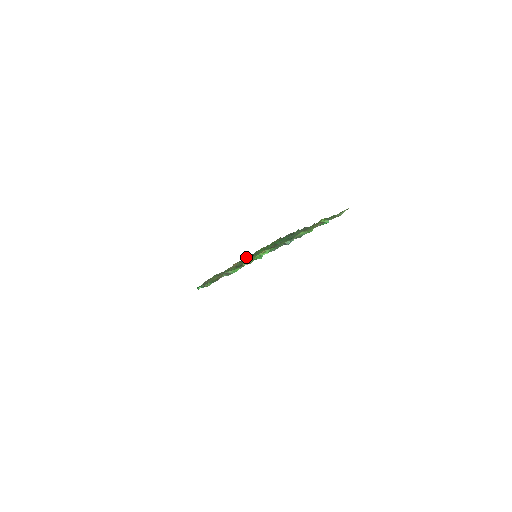
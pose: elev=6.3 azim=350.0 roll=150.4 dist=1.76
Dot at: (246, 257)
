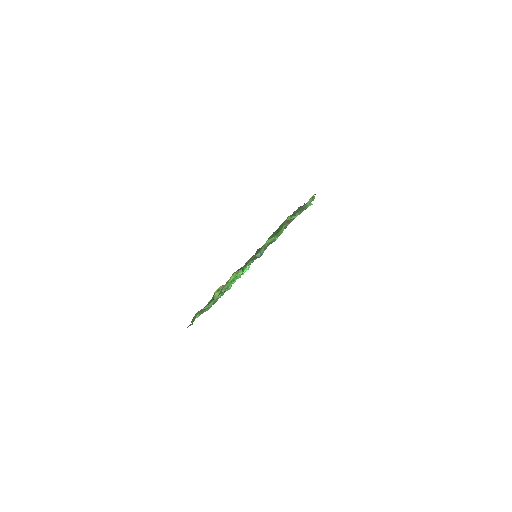
Dot at: occluded
